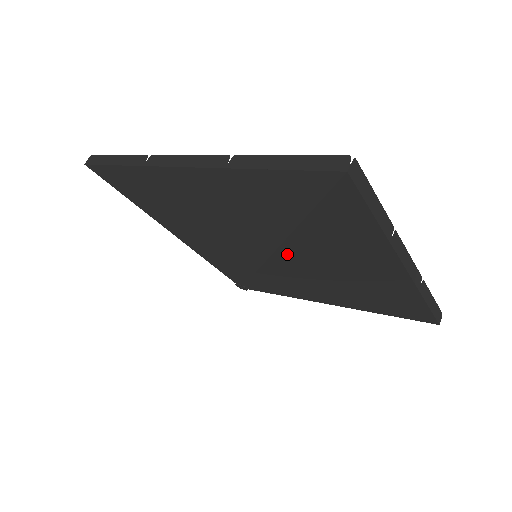
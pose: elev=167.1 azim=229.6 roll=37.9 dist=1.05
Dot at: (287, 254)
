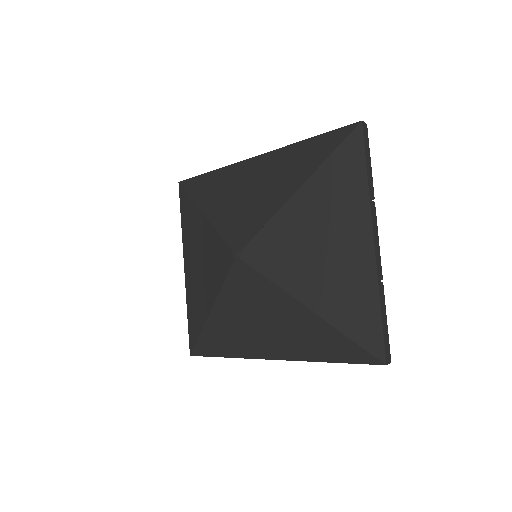
Dot at: (295, 206)
